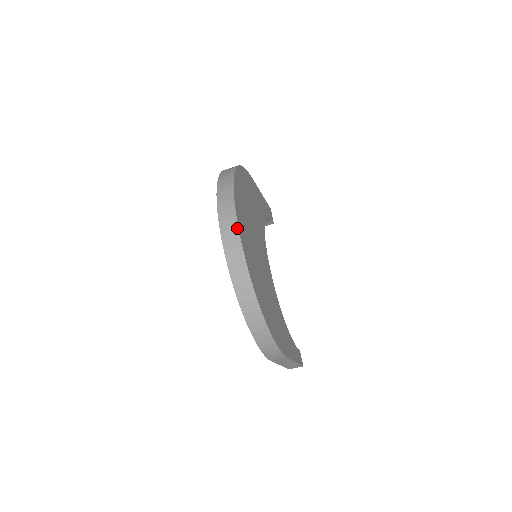
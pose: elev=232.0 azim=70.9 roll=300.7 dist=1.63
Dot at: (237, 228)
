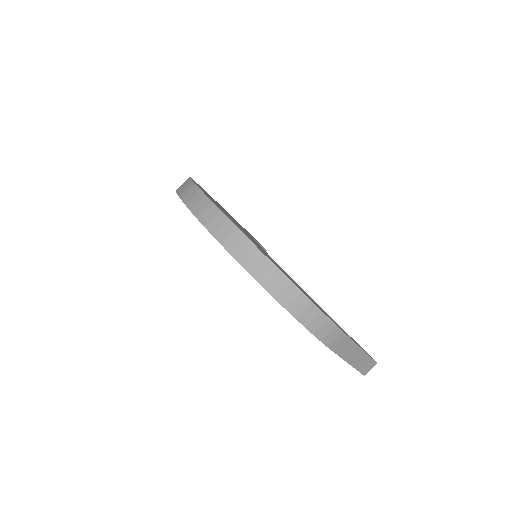
Dot at: (211, 203)
